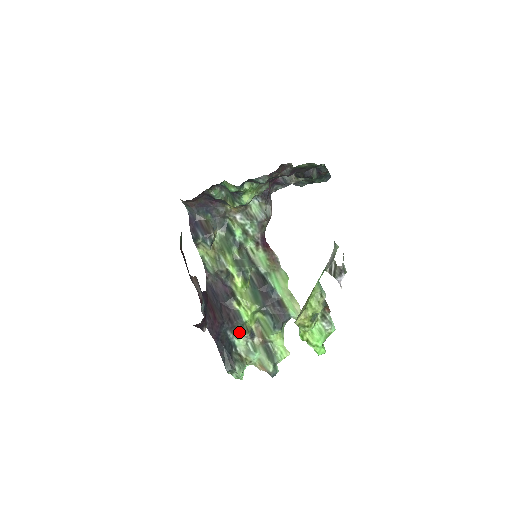
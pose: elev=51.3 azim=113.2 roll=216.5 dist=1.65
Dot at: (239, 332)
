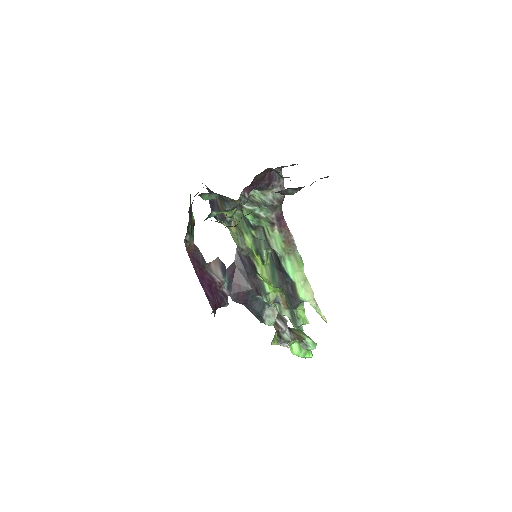
Dot at: (265, 299)
